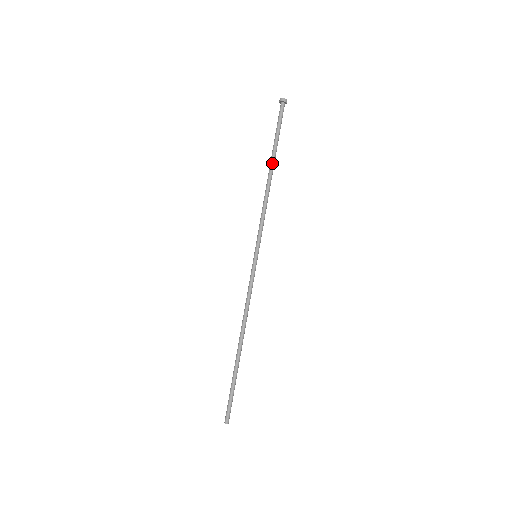
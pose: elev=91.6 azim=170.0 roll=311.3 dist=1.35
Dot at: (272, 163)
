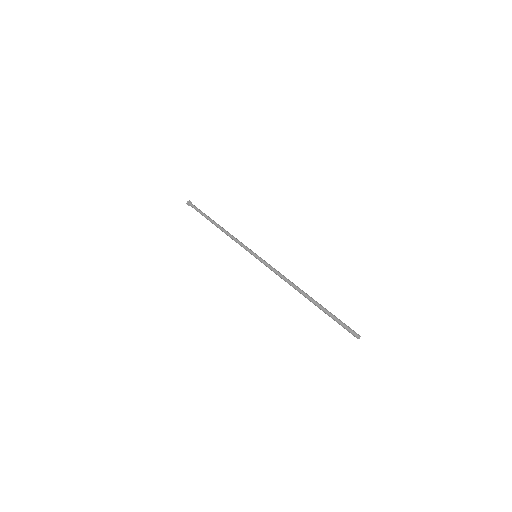
Dot at: (213, 222)
